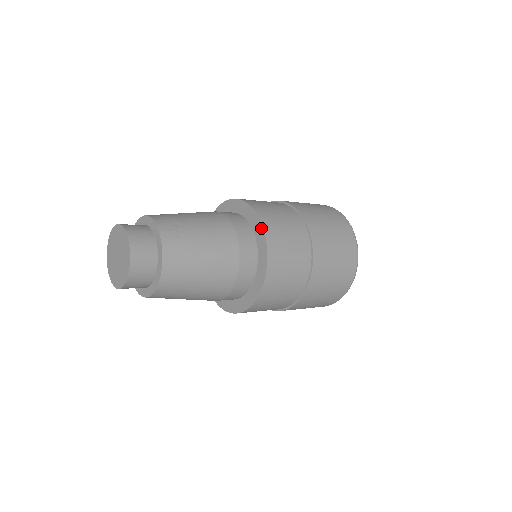
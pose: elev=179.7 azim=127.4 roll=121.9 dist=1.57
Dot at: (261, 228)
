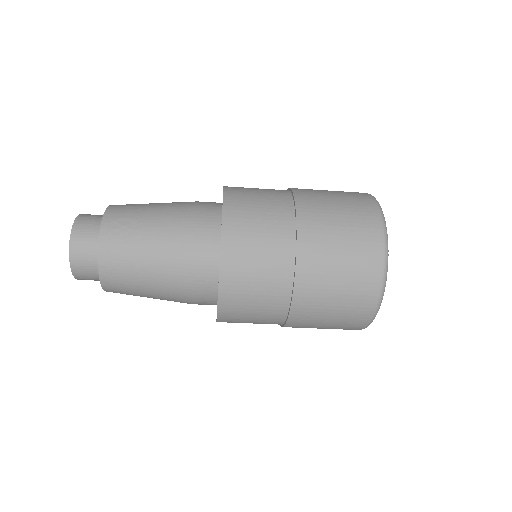
Dot at: (221, 232)
